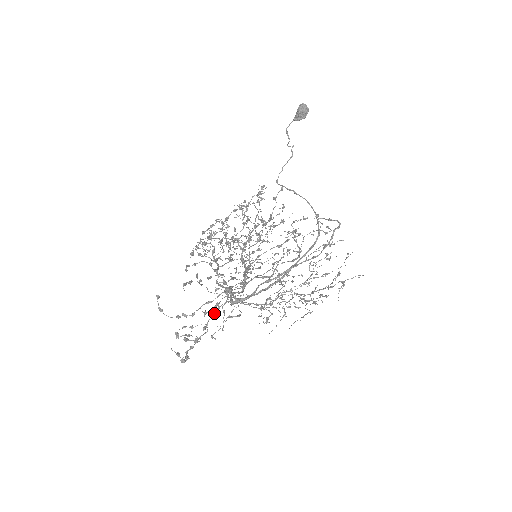
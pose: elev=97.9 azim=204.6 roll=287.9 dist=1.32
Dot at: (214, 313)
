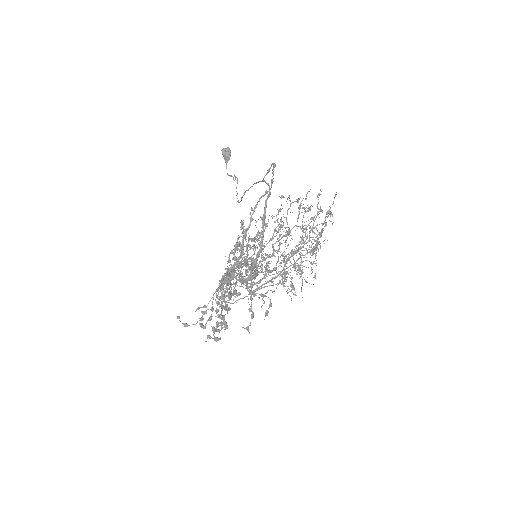
Dot at: (219, 286)
